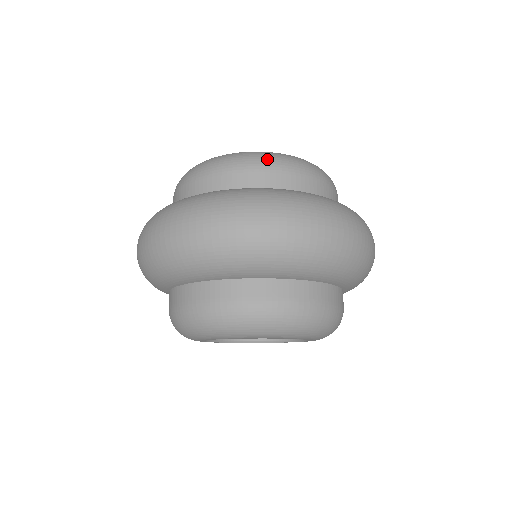
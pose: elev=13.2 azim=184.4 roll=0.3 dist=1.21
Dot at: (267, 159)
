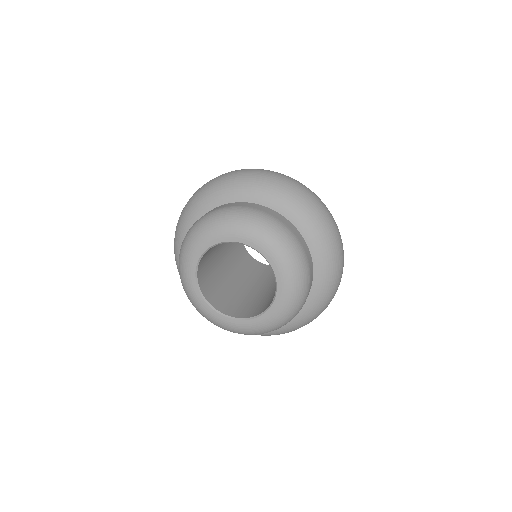
Dot at: occluded
